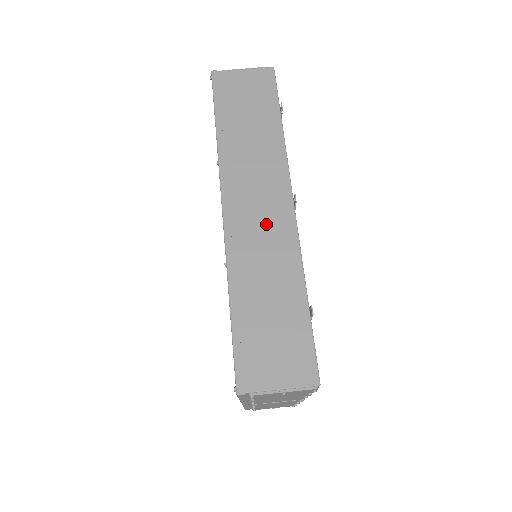
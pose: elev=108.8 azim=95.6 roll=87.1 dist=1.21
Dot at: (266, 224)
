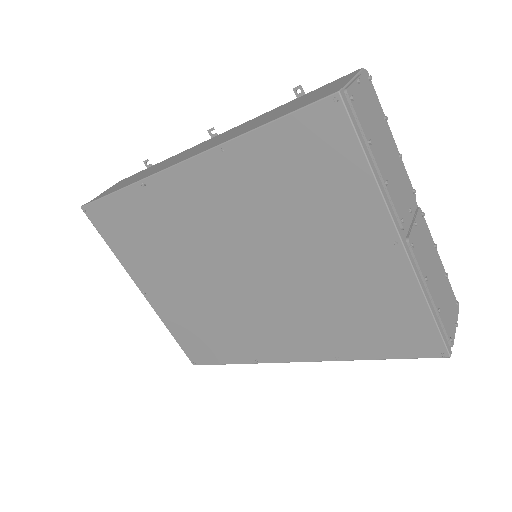
Dot at: (214, 141)
